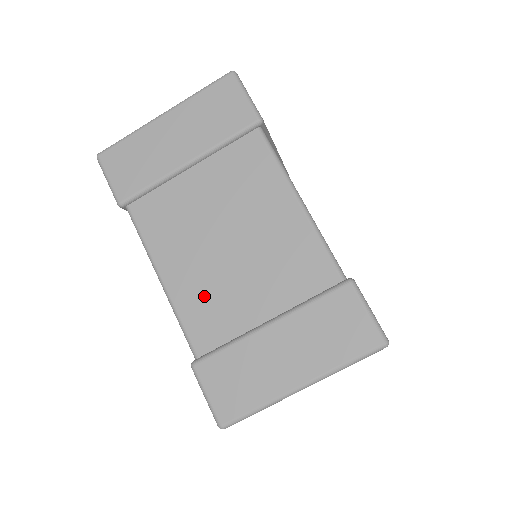
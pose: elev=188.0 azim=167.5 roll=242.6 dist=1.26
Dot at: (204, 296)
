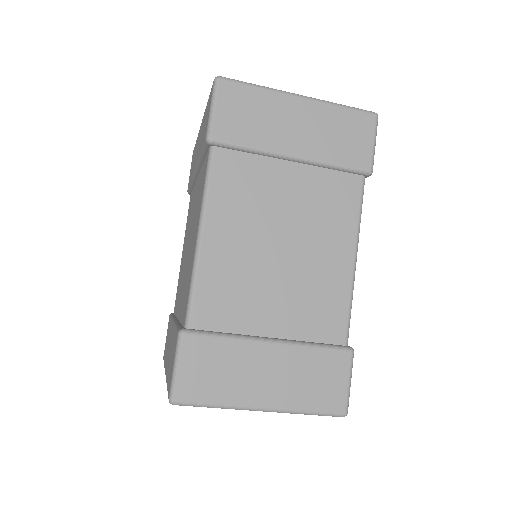
Dot at: (230, 279)
